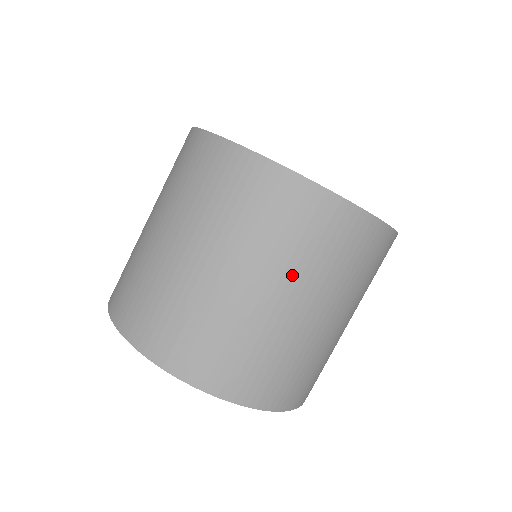
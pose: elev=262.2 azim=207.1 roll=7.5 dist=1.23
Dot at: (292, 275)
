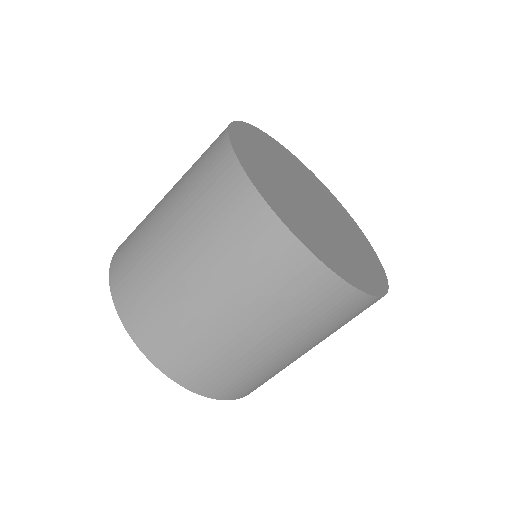
Dot at: occluded
